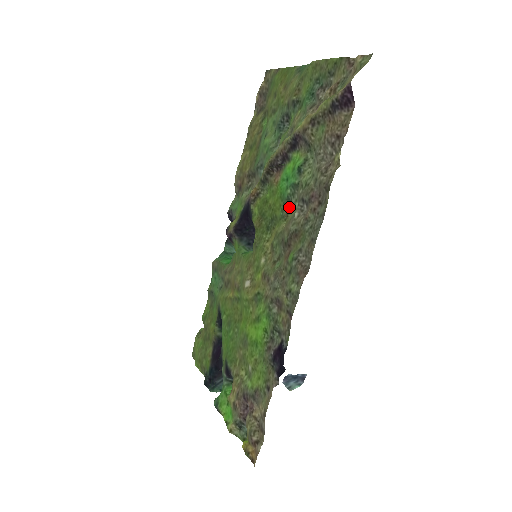
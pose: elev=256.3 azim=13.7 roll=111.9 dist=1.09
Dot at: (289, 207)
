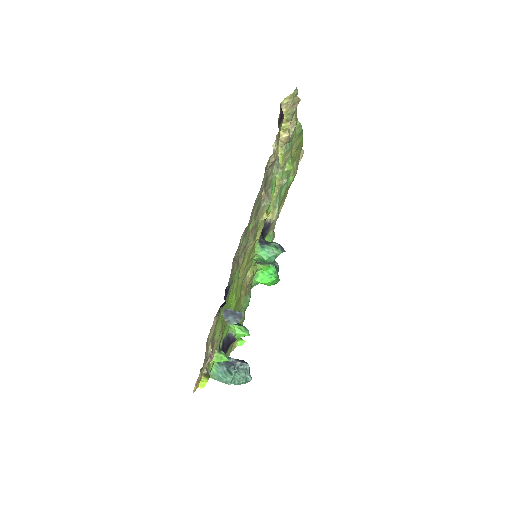
Dot at: occluded
